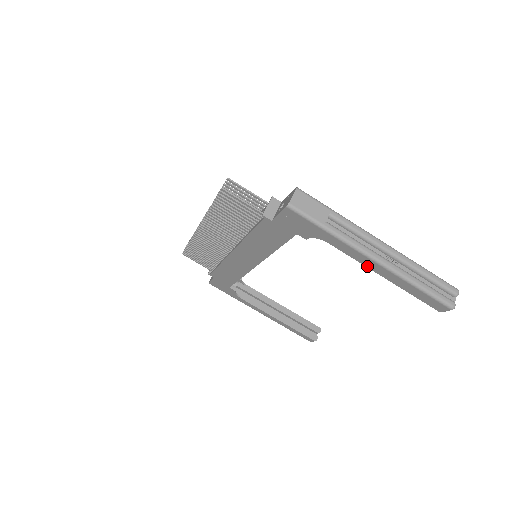
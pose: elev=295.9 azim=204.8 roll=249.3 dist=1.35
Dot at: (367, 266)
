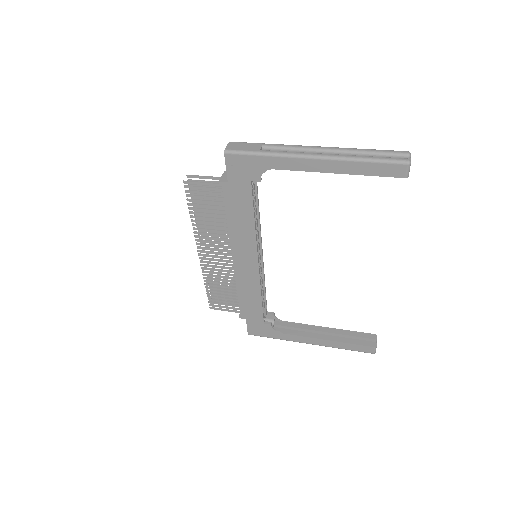
Dot at: (316, 171)
